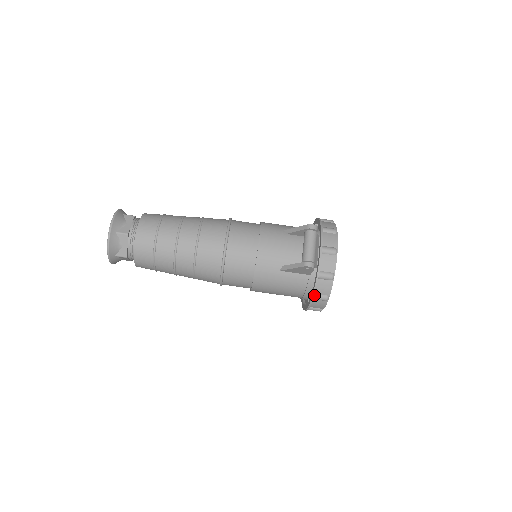
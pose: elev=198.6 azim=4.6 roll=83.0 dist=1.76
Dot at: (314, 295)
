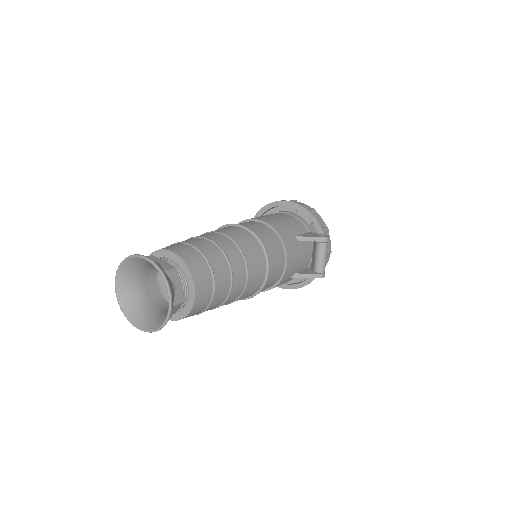
Dot at: (303, 286)
